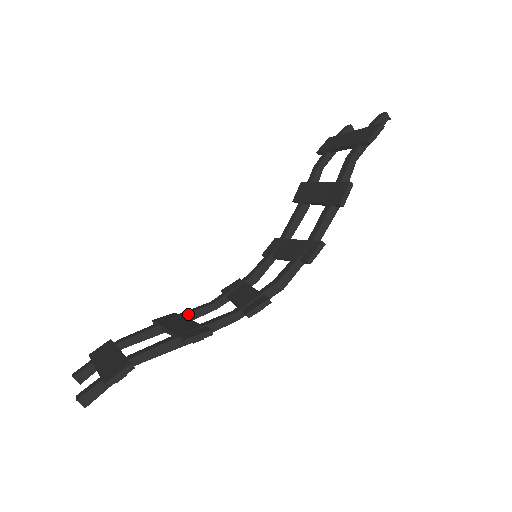
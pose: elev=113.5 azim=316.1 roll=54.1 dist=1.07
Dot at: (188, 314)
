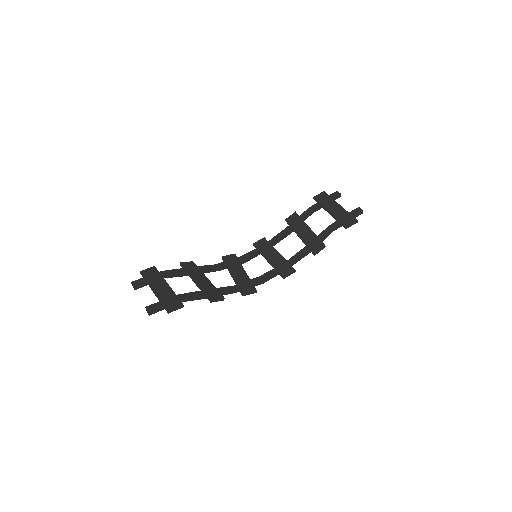
Dot at: (204, 270)
